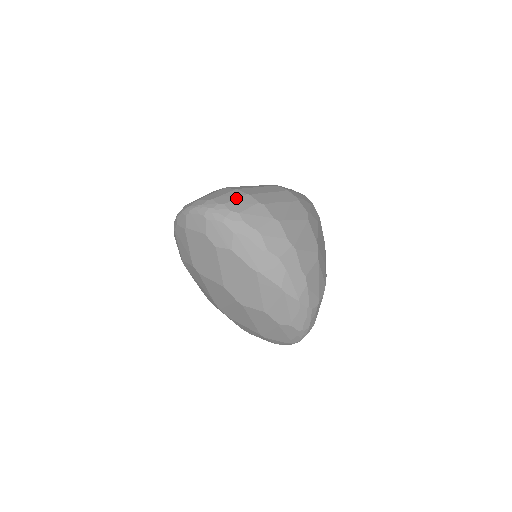
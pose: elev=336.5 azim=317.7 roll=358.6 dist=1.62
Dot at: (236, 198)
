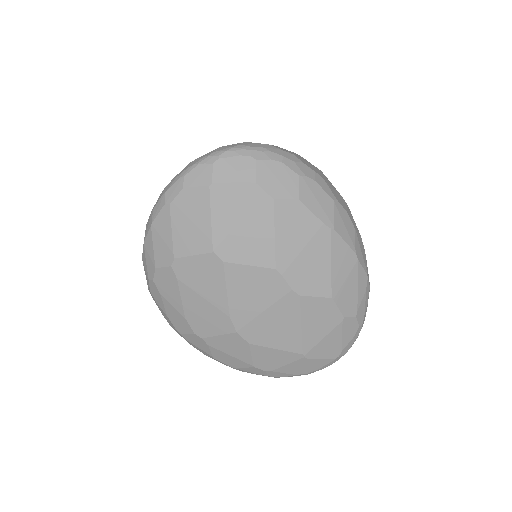
Dot at: (273, 145)
